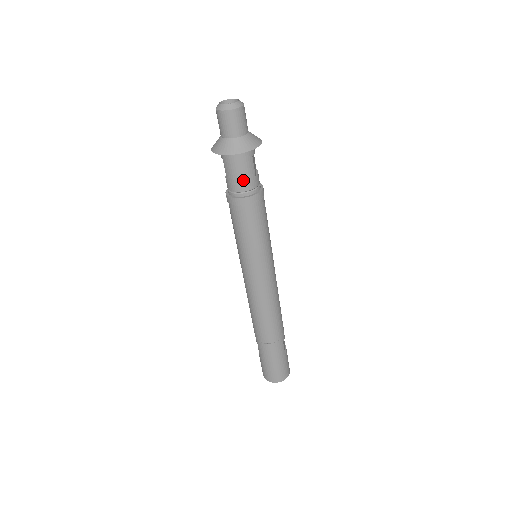
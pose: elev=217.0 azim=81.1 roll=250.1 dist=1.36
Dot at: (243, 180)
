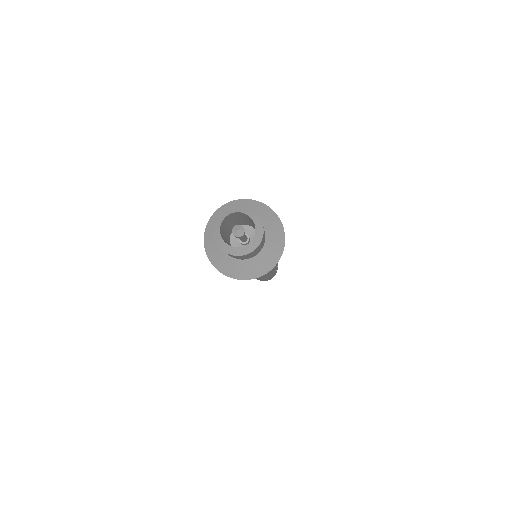
Dot at: occluded
